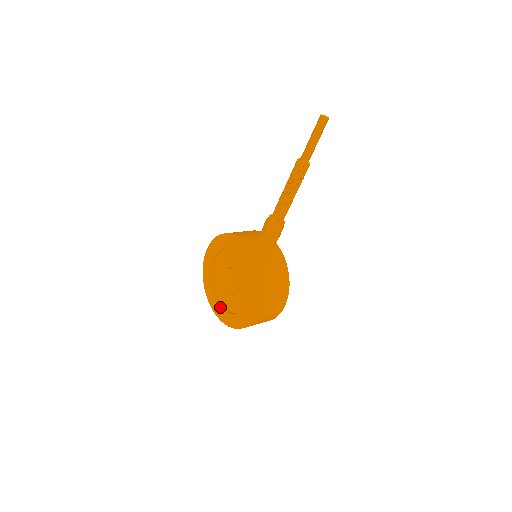
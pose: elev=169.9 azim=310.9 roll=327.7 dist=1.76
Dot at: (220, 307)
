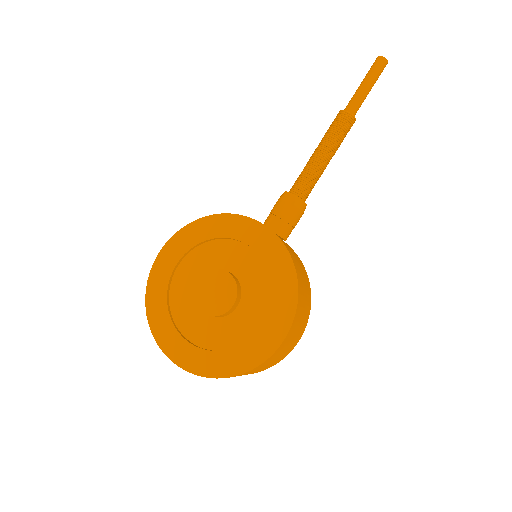
Dot at: (188, 345)
